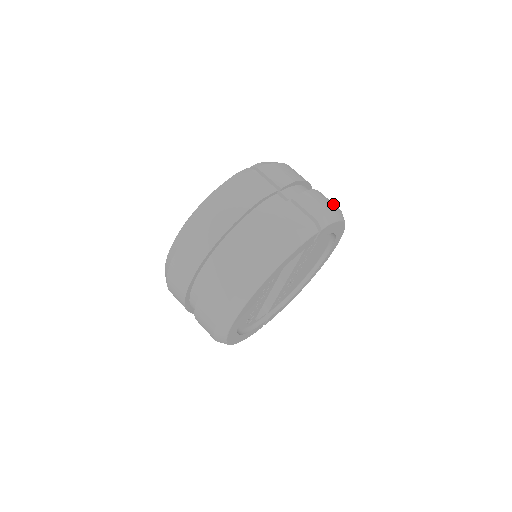
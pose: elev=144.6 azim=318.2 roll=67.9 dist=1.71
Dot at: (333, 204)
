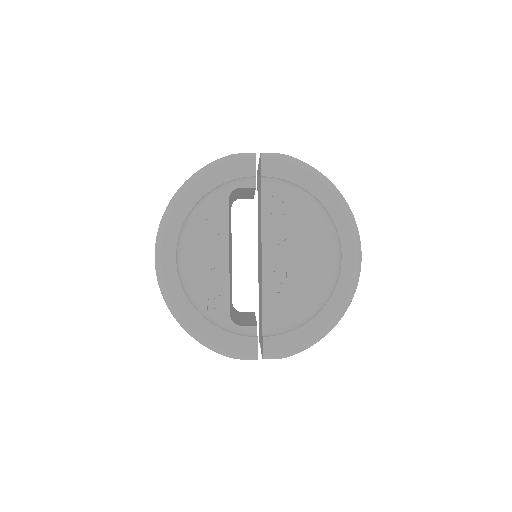
Dot at: occluded
